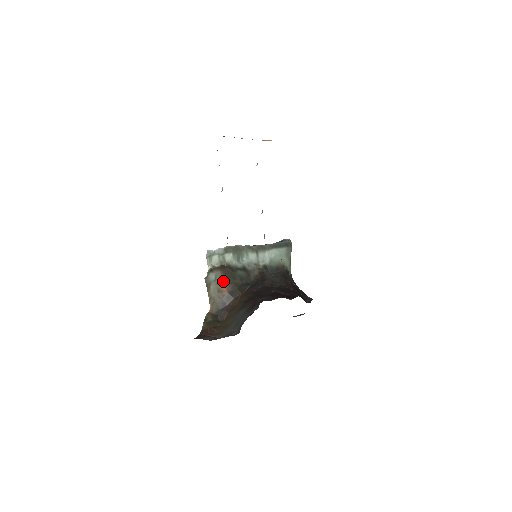
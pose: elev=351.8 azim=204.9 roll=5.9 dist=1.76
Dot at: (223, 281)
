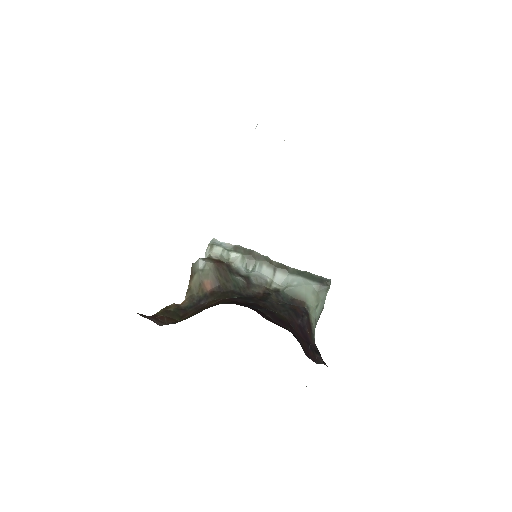
Dot at: (211, 275)
